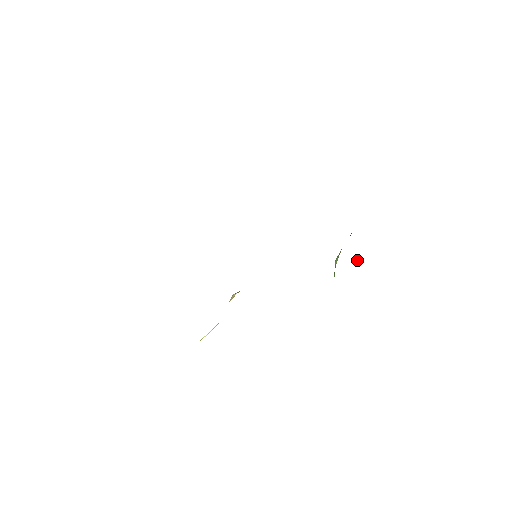
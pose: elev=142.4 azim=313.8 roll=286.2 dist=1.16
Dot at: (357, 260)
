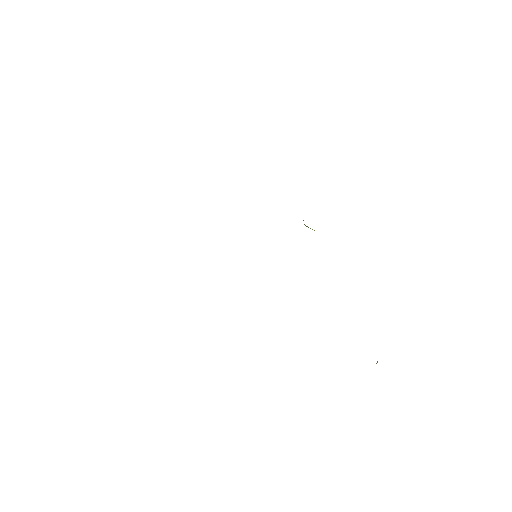
Dot at: occluded
